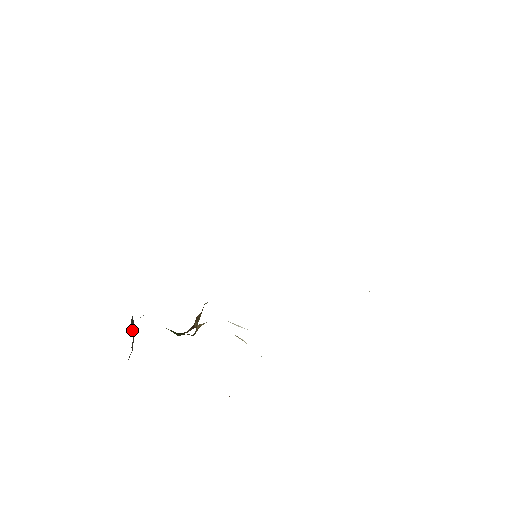
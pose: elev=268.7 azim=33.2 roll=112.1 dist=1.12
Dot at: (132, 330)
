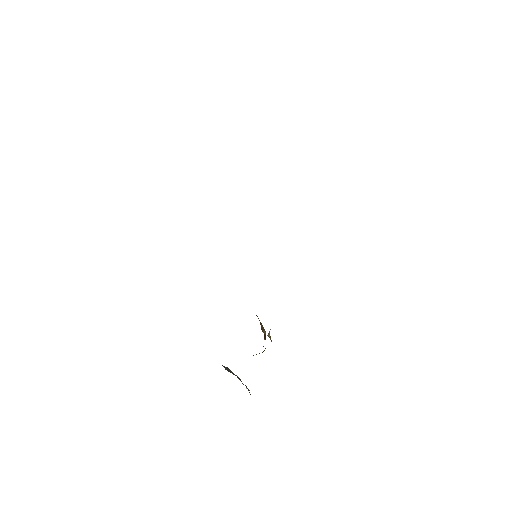
Dot at: occluded
